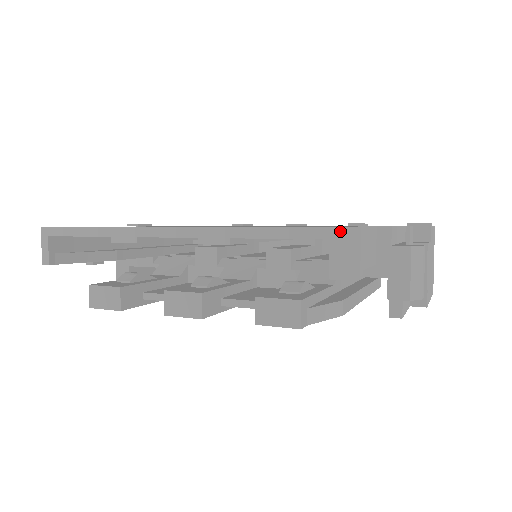
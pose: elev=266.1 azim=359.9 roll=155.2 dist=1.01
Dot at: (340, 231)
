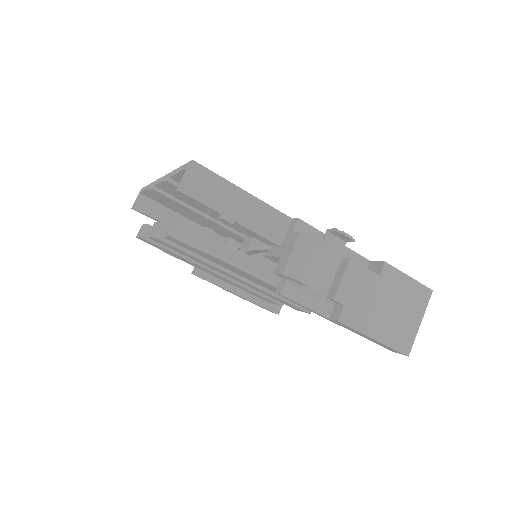
Dot at: (191, 162)
